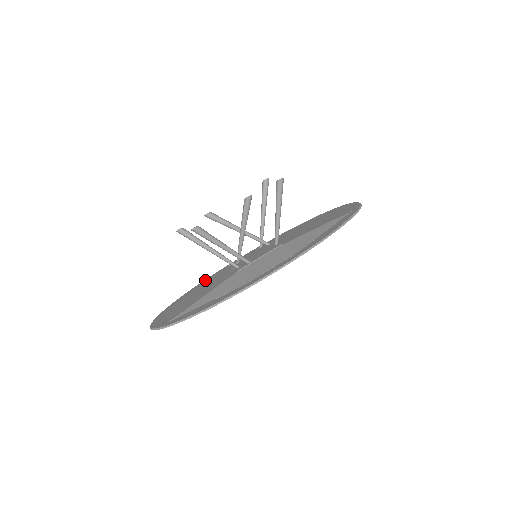
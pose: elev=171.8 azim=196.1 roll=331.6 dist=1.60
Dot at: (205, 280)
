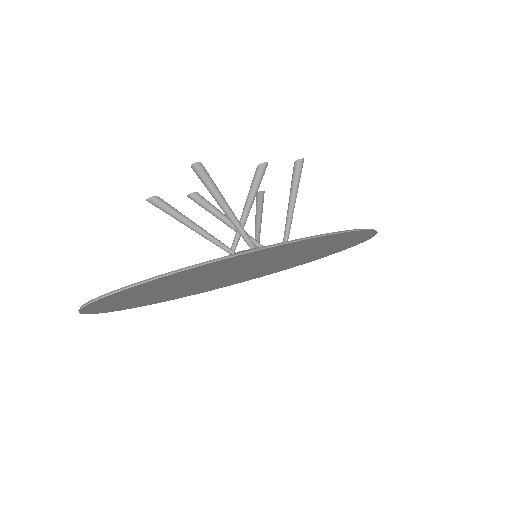
Dot at: occluded
